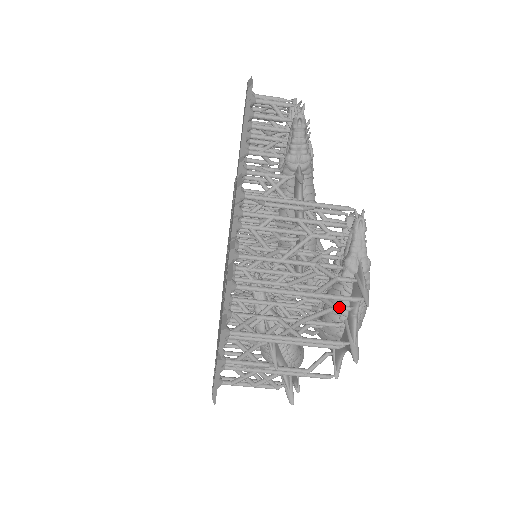
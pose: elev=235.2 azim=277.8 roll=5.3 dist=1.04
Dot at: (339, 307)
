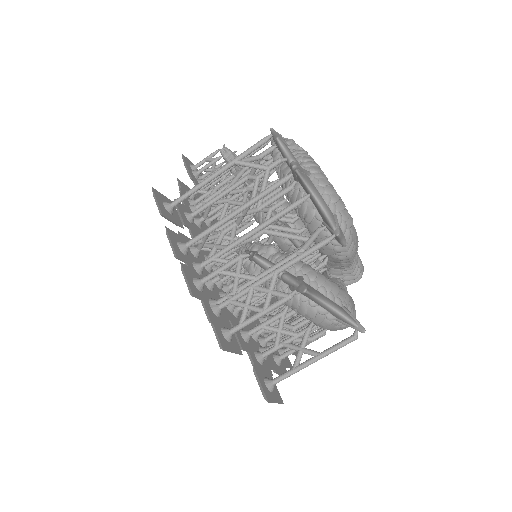
Dot at: (269, 165)
